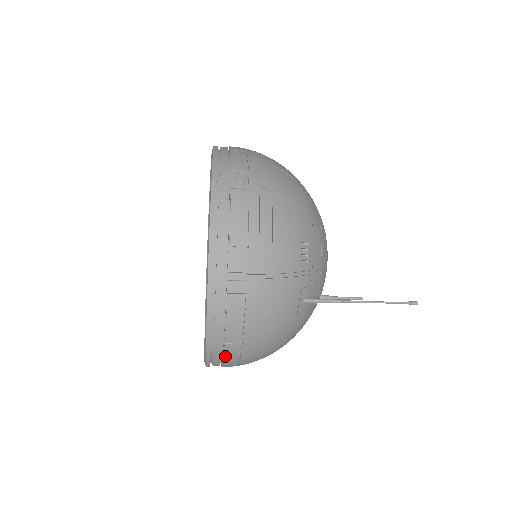
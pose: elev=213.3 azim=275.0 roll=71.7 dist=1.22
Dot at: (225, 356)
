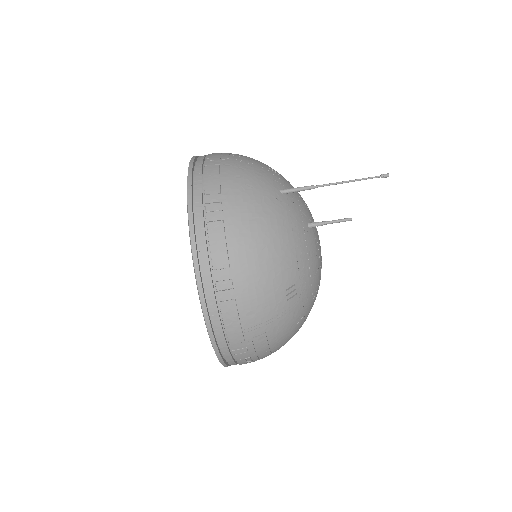
Dot at: (208, 226)
